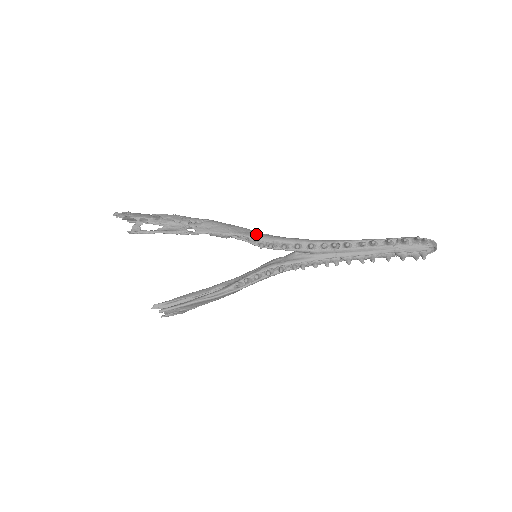
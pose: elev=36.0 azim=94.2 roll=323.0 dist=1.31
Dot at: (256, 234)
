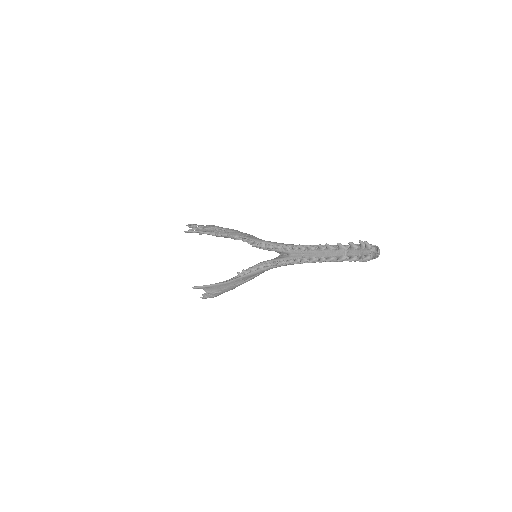
Dot at: (254, 238)
